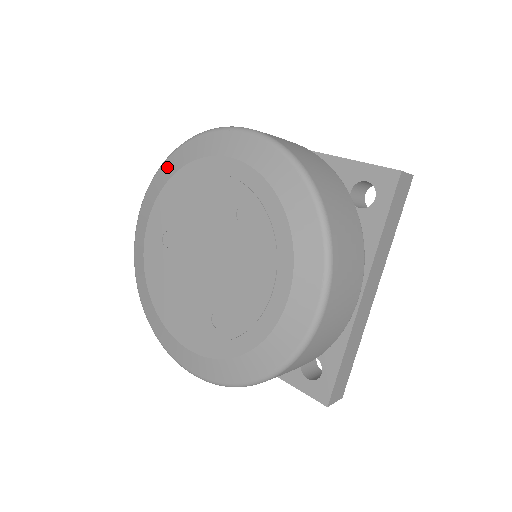
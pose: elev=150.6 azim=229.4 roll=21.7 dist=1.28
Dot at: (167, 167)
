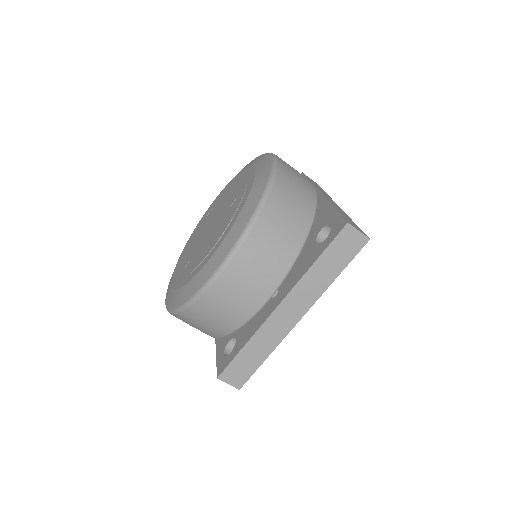
Dot at: occluded
